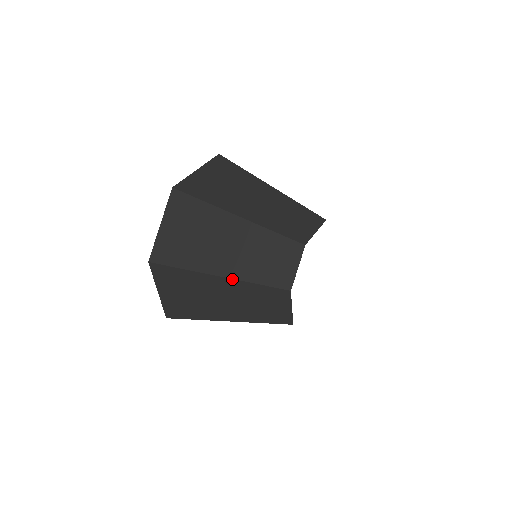
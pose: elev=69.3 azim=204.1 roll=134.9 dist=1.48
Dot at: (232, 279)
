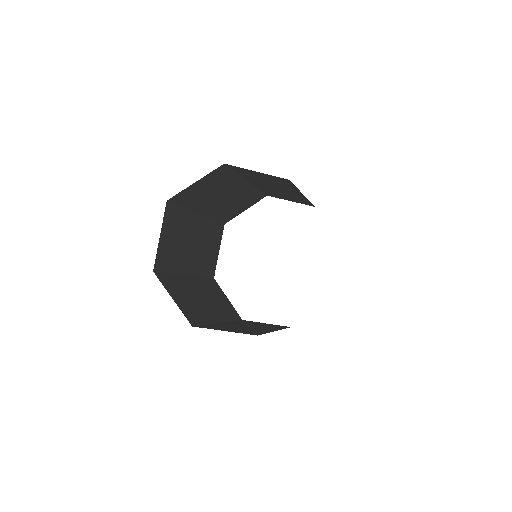
Dot at: (198, 214)
